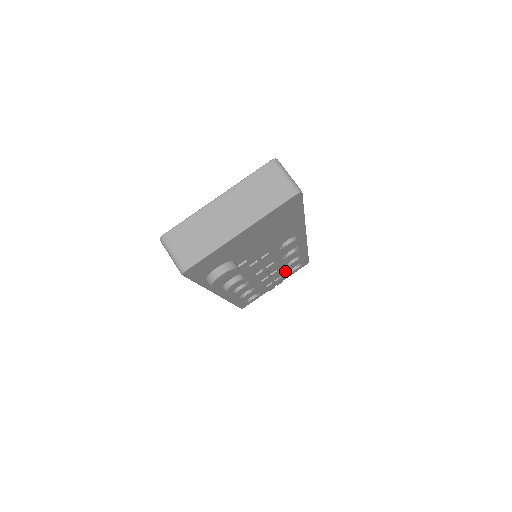
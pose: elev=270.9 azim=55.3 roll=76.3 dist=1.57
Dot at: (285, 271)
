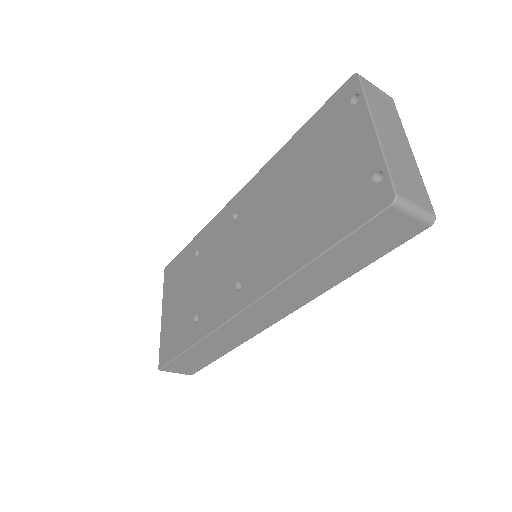
Dot at: occluded
